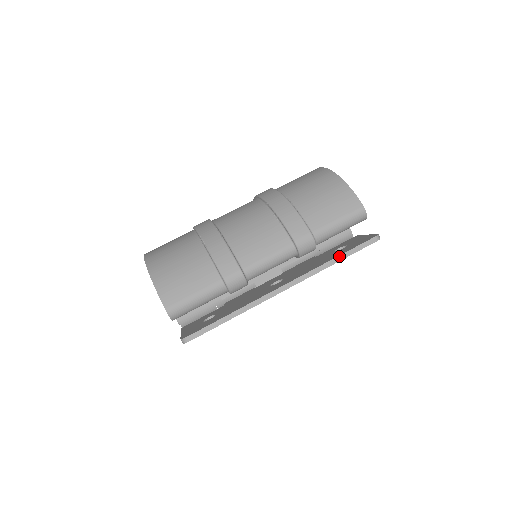
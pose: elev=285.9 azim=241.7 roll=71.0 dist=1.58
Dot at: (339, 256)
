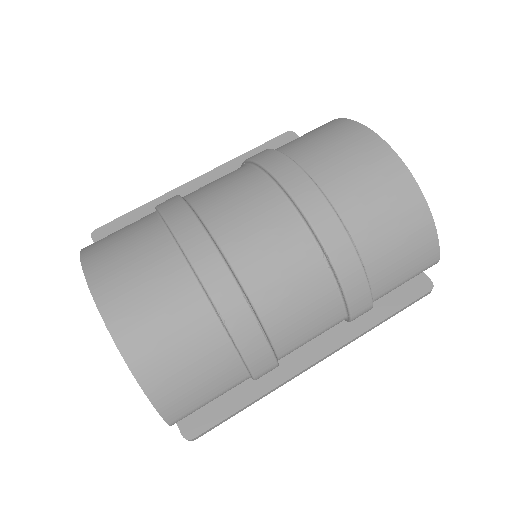
Dot at: (387, 318)
